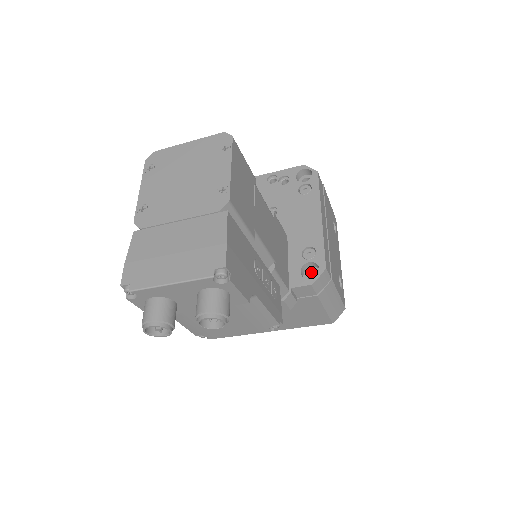
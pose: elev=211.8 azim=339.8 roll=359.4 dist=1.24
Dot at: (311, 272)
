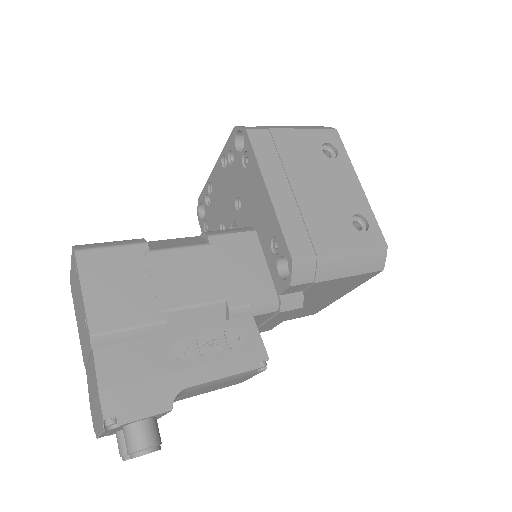
Dot at: occluded
